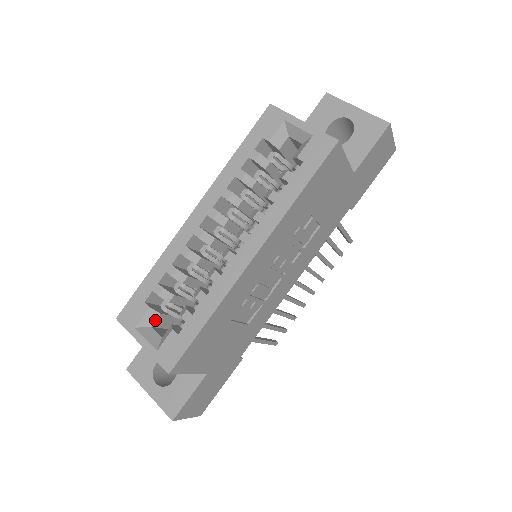
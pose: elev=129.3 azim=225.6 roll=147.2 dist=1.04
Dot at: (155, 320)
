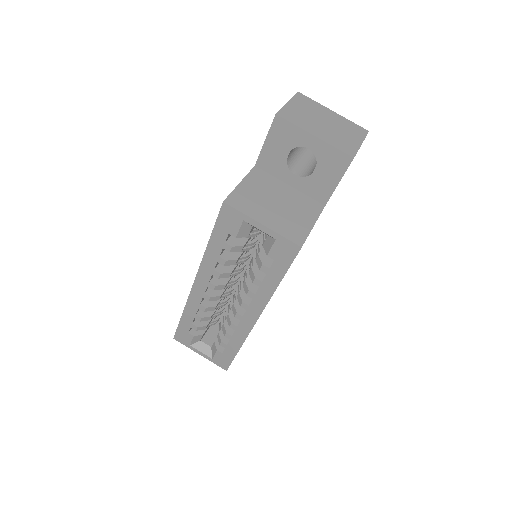
Dot at: (201, 338)
